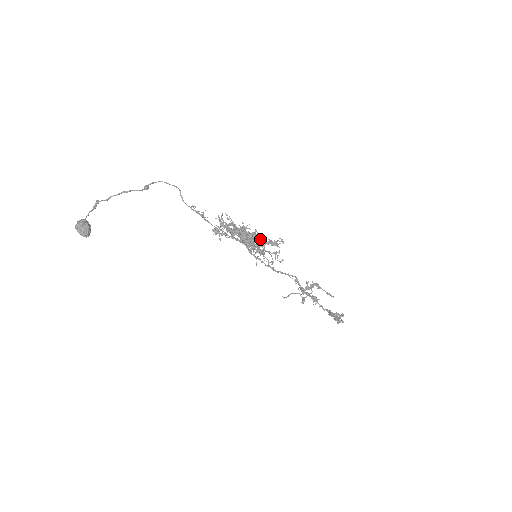
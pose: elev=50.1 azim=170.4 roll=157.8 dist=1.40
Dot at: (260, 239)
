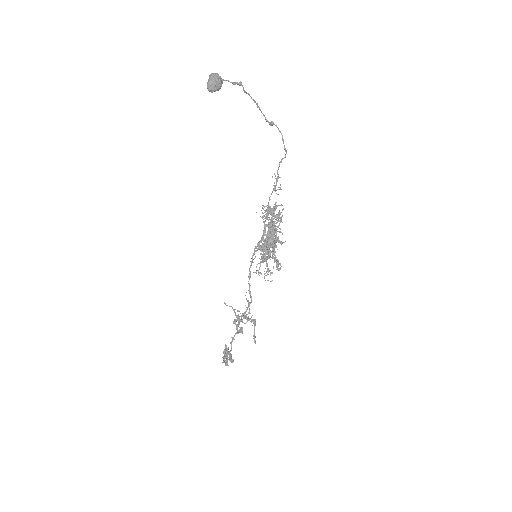
Dot at: occluded
